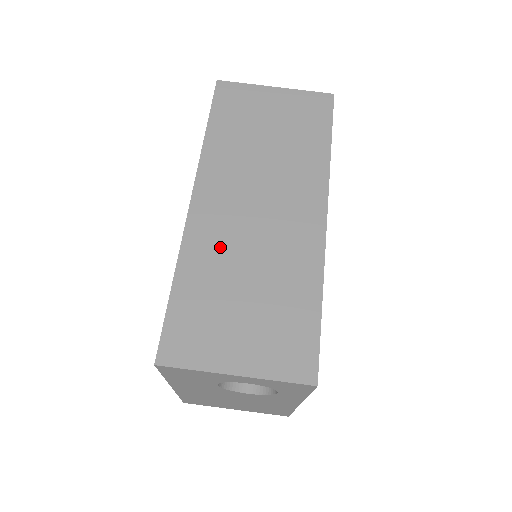
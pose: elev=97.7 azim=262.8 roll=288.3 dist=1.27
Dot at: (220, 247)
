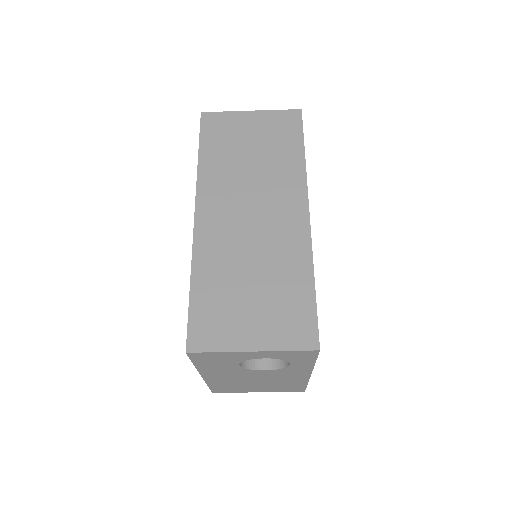
Dot at: (225, 251)
